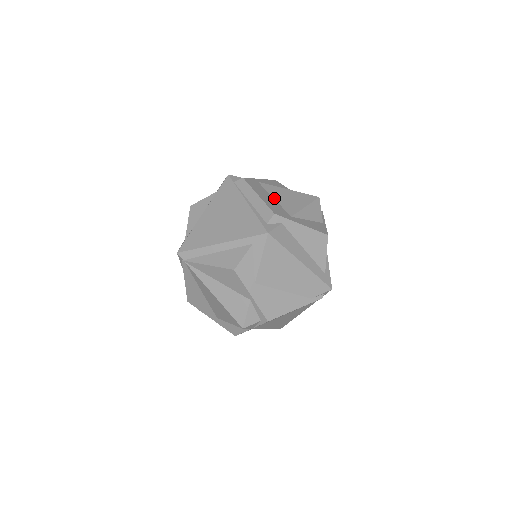
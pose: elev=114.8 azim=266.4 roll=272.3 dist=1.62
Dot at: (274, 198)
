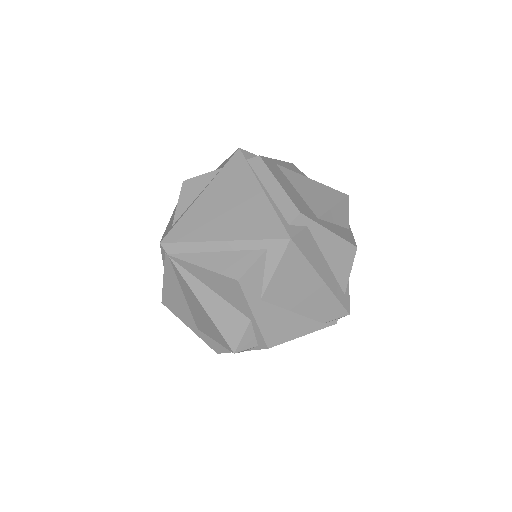
Dot at: (296, 189)
